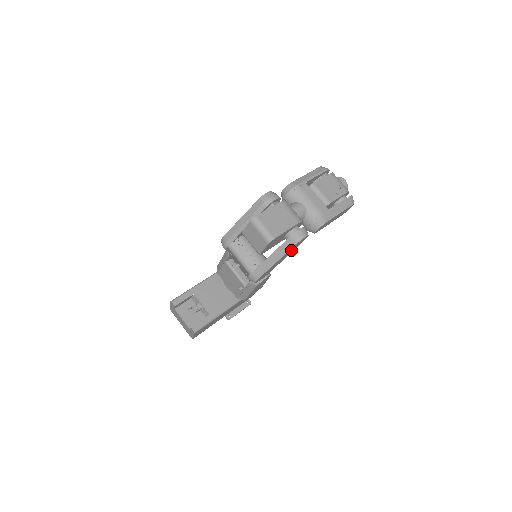
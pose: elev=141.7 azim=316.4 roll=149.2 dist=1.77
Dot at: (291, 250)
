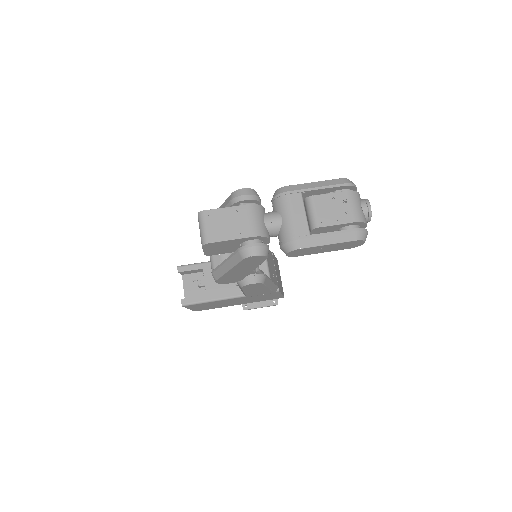
Dot at: (248, 264)
